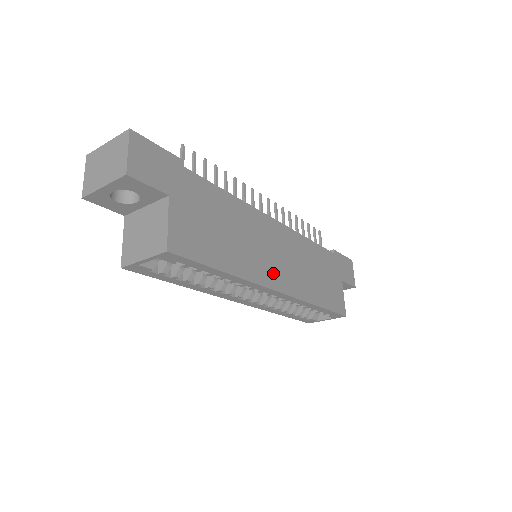
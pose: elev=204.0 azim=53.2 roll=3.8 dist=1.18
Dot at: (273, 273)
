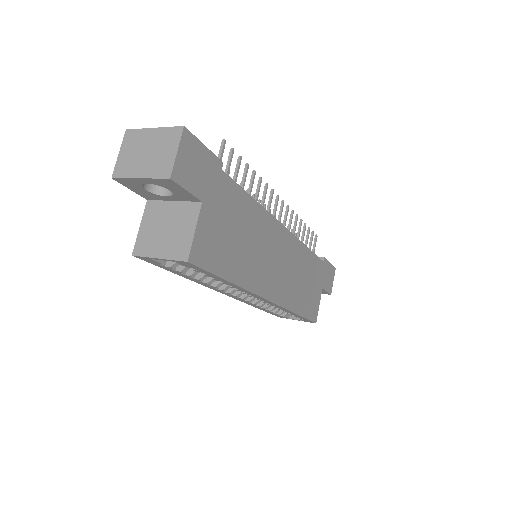
Dot at: (270, 282)
